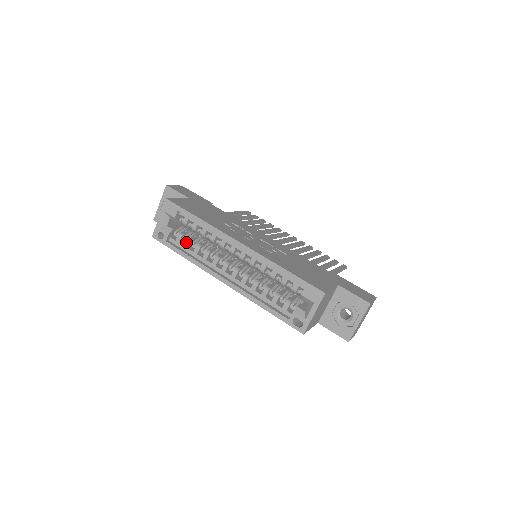
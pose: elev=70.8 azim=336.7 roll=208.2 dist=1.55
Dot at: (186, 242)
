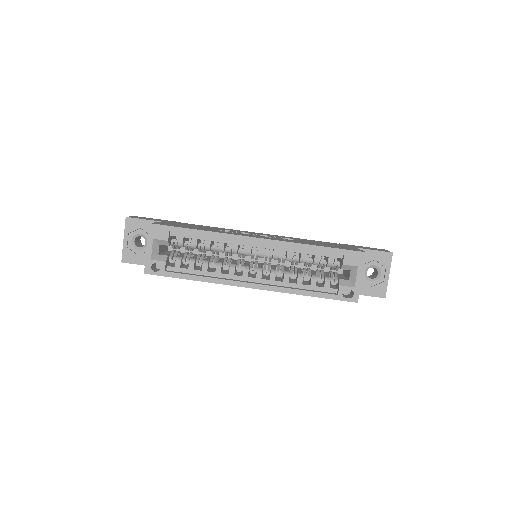
Dot at: (189, 263)
